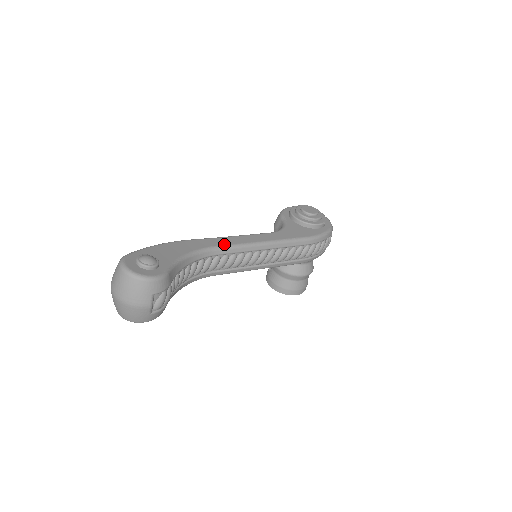
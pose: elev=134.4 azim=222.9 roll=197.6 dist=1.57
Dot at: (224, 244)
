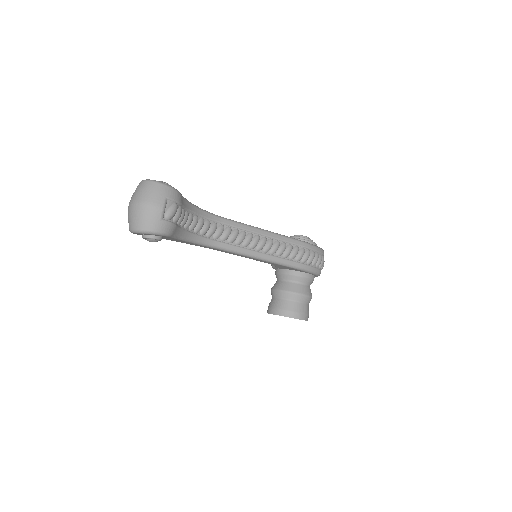
Dot at: (227, 219)
